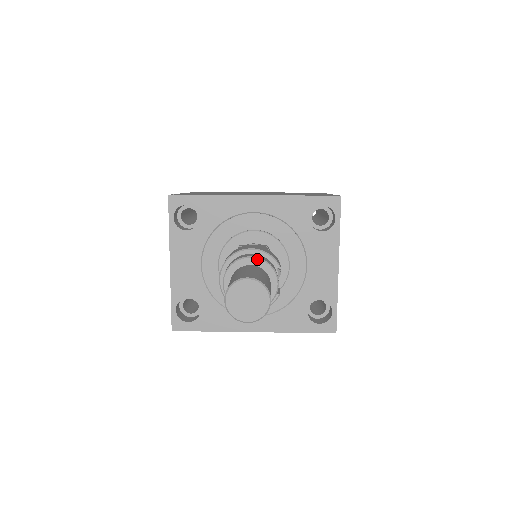
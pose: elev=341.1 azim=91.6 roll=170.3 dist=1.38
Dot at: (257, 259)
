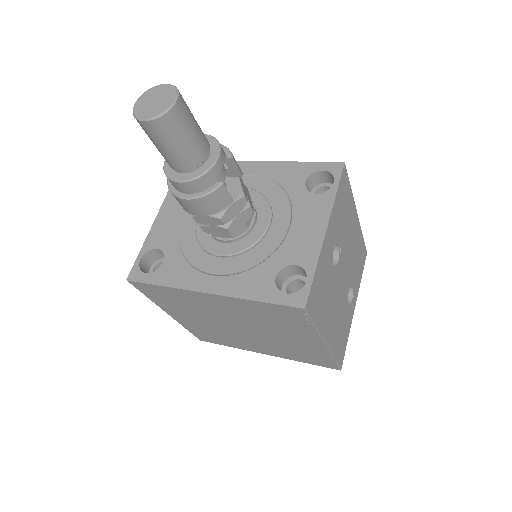
Dot at: (207, 135)
